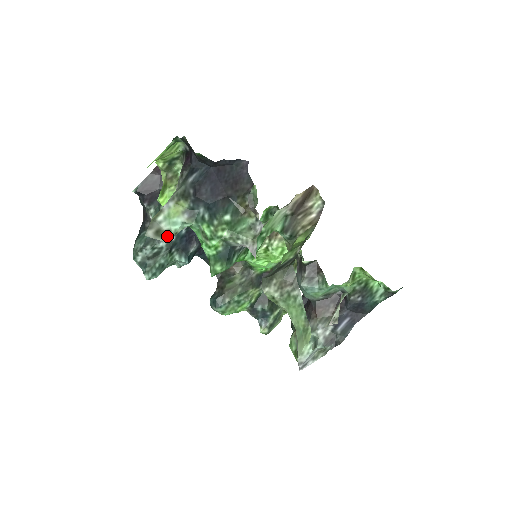
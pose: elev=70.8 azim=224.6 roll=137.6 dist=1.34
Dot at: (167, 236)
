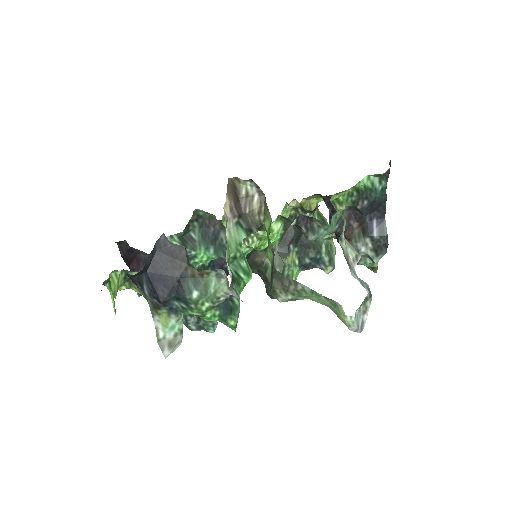
Dot at: (179, 339)
